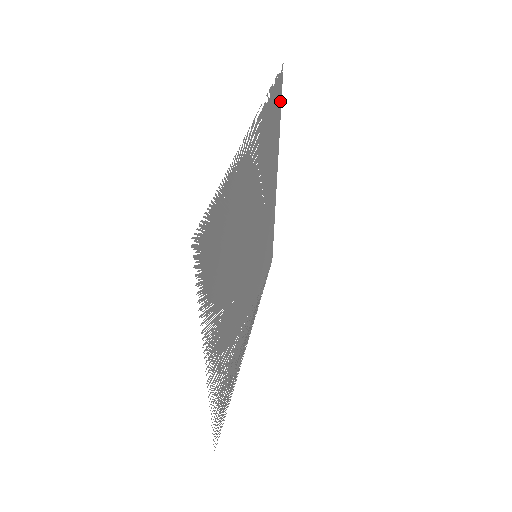
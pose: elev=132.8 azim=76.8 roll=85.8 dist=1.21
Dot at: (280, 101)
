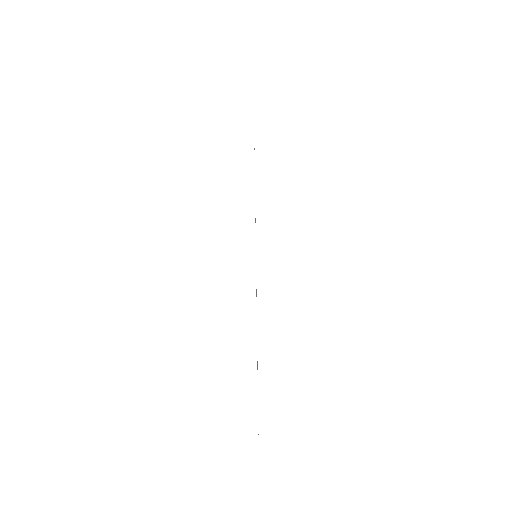
Dot at: occluded
